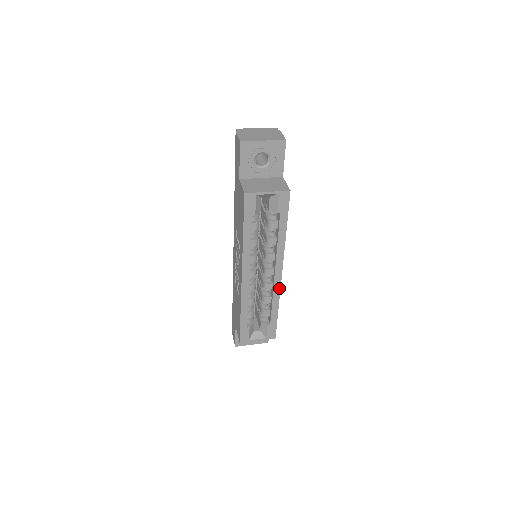
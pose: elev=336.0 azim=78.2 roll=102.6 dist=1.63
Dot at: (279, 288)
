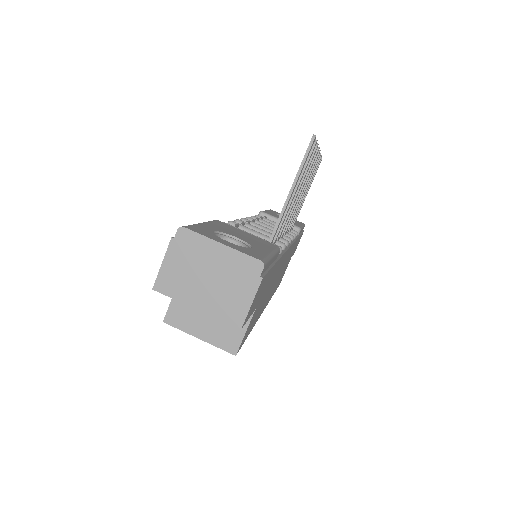
Dot at: occluded
